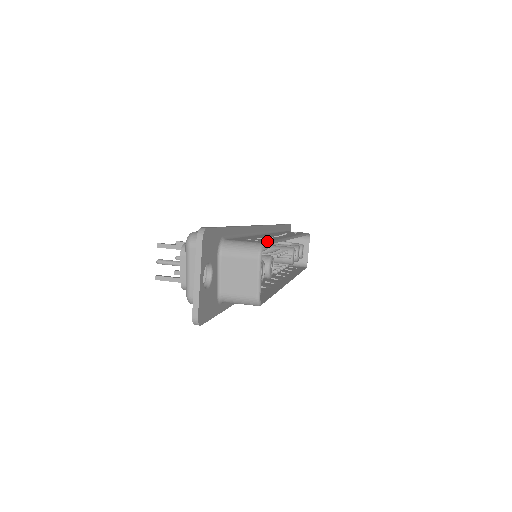
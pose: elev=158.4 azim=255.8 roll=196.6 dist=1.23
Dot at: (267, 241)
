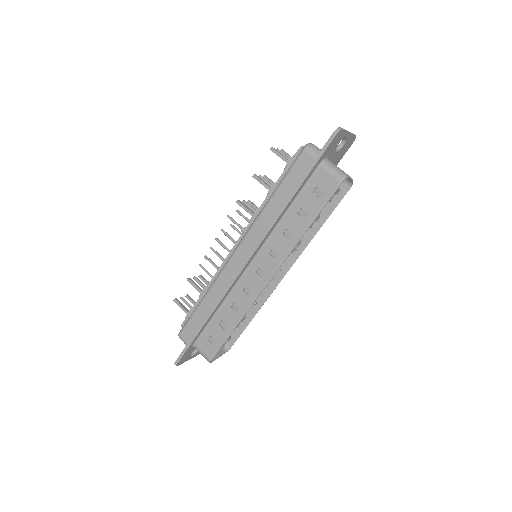
Dot at: (217, 349)
